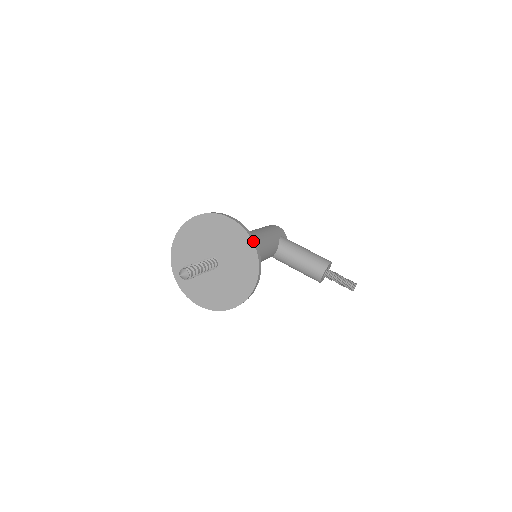
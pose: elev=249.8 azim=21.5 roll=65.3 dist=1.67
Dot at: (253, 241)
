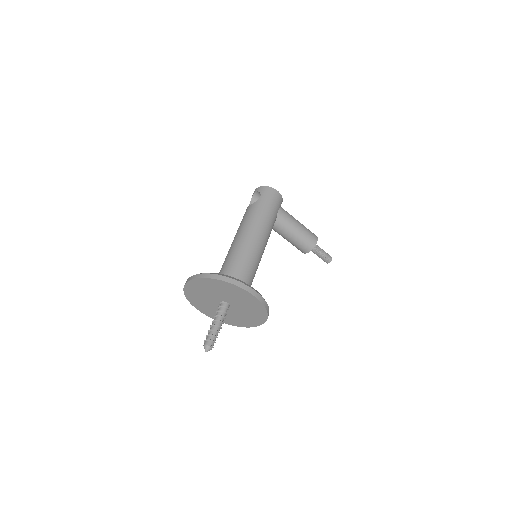
Dot at: (267, 310)
